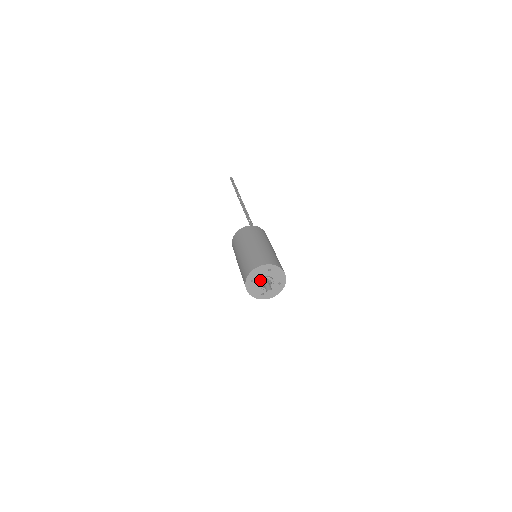
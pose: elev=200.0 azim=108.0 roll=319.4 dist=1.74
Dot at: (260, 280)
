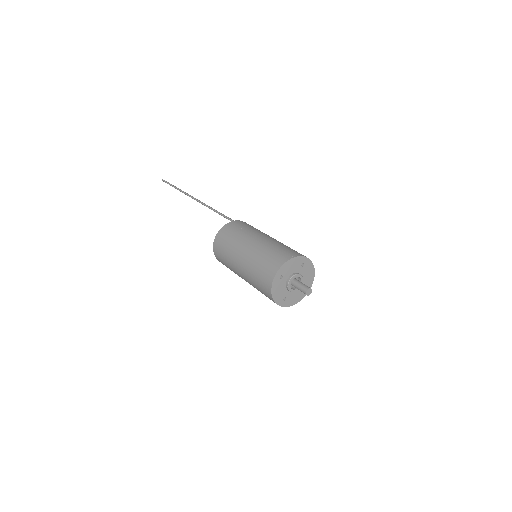
Dot at: (291, 277)
